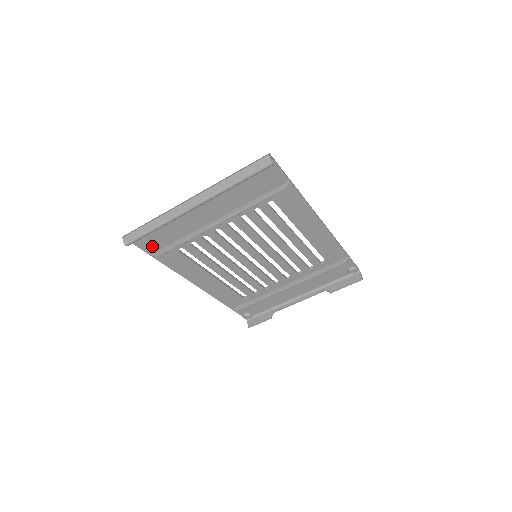
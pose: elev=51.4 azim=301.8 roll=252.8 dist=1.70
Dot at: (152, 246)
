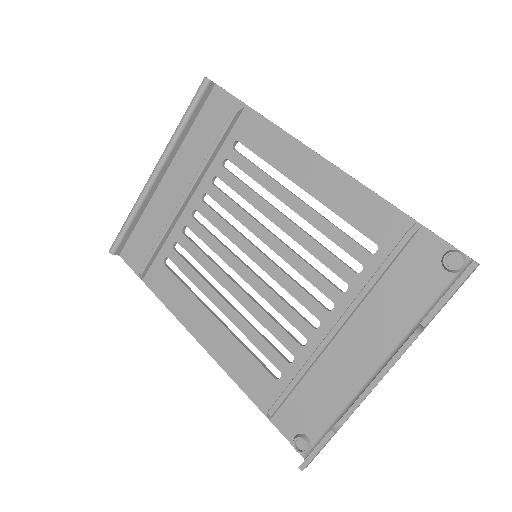
Dot at: (140, 261)
